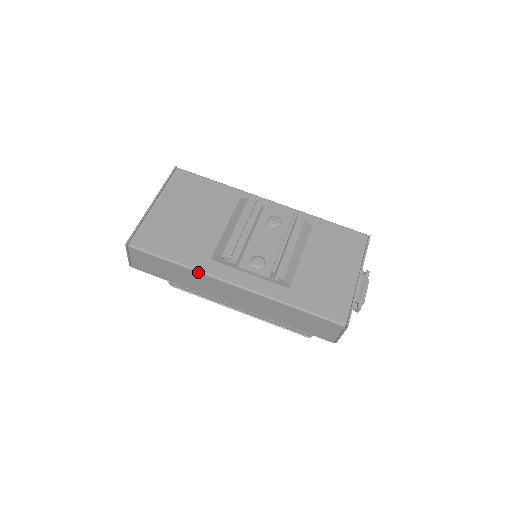
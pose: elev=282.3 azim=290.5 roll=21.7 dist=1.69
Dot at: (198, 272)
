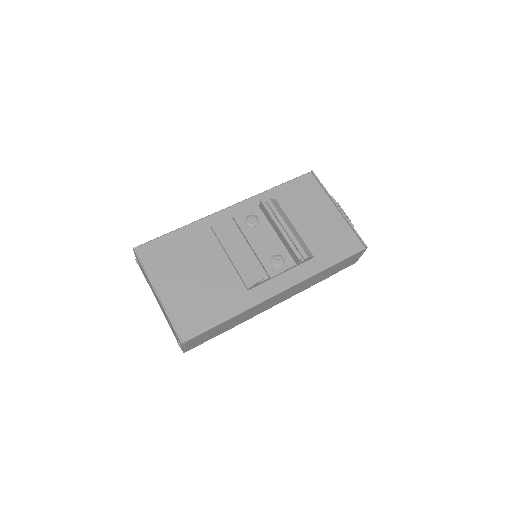
Dot at: (250, 308)
